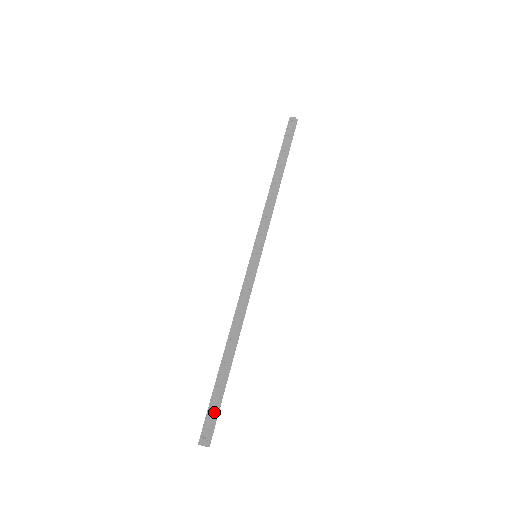
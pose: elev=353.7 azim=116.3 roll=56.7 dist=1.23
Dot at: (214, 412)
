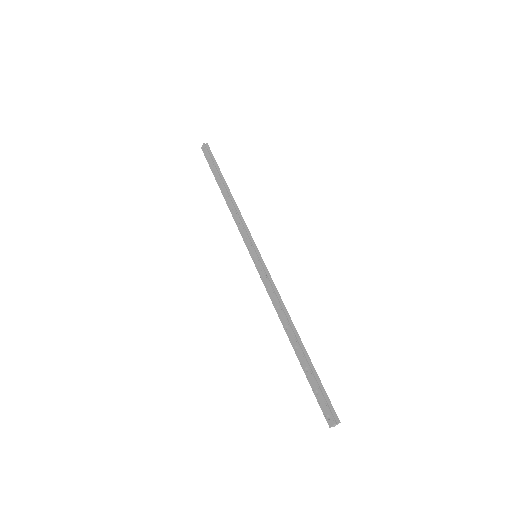
Dot at: (319, 392)
